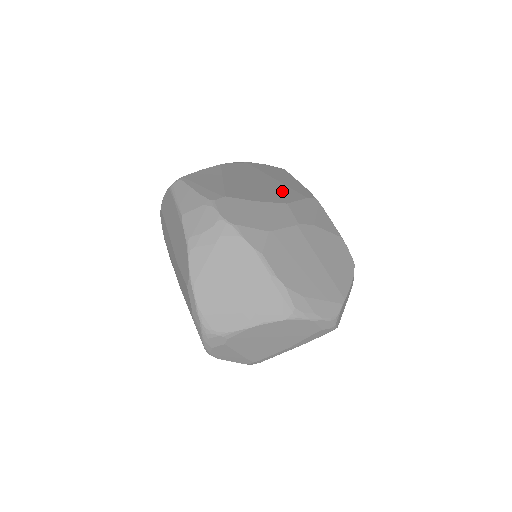
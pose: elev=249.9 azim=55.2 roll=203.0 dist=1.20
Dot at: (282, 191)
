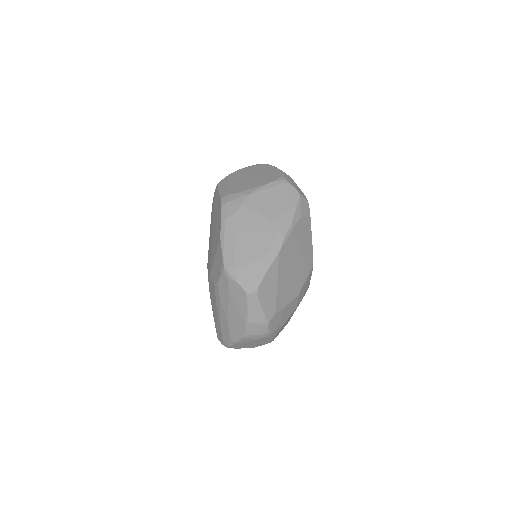
Dot at: (301, 274)
